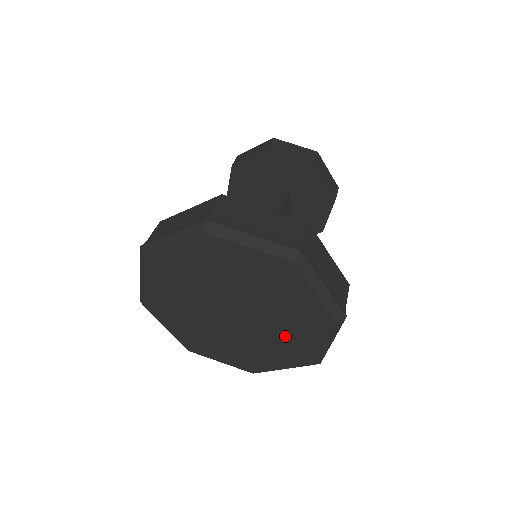
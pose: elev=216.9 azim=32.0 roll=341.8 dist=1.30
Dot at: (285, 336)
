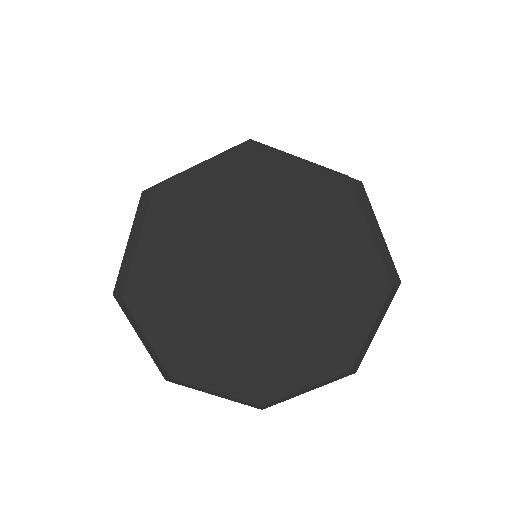
Dot at: (279, 355)
